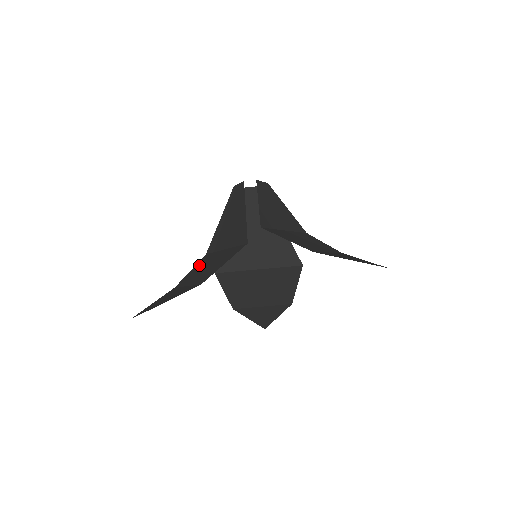
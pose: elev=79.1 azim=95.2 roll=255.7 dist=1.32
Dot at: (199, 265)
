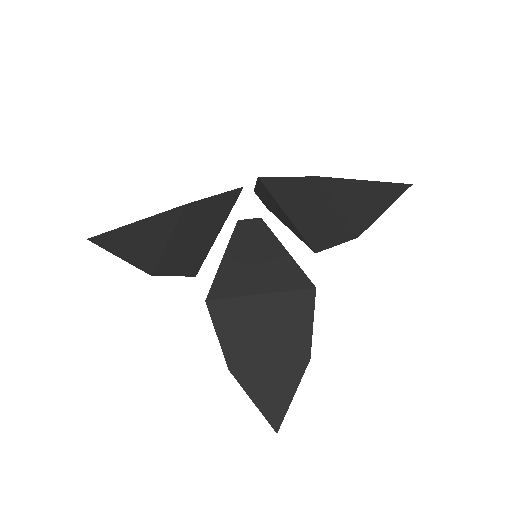
Dot at: (186, 264)
